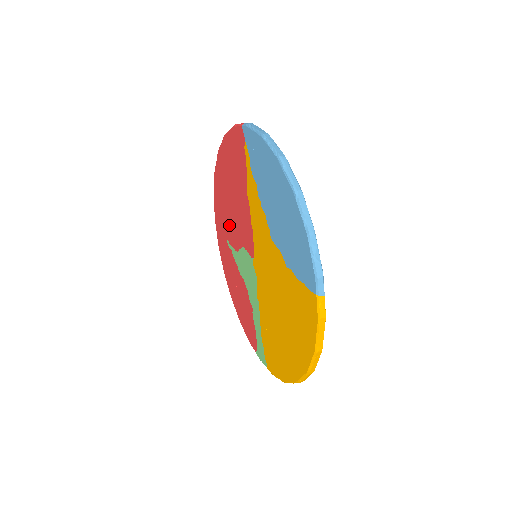
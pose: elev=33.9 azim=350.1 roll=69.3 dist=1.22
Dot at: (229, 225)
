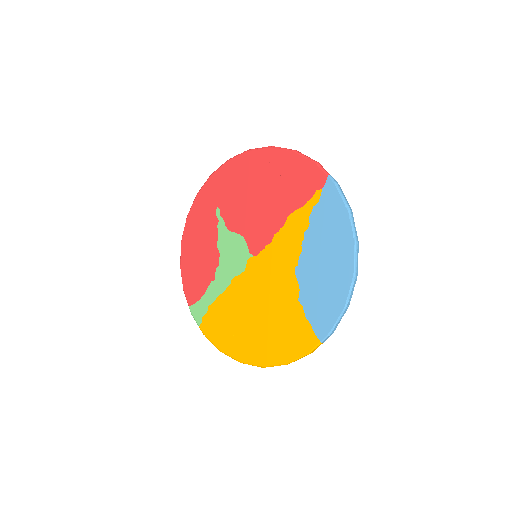
Dot at: (234, 204)
